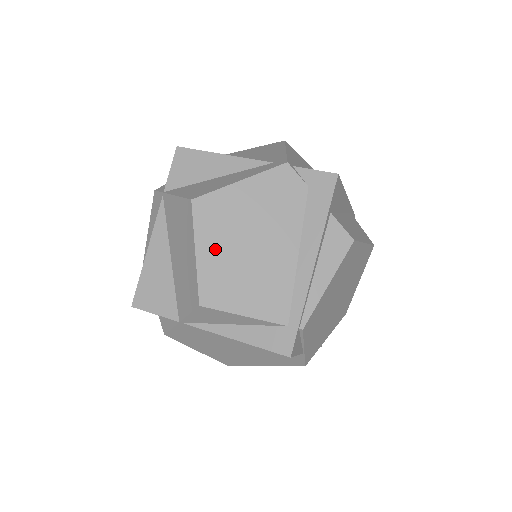
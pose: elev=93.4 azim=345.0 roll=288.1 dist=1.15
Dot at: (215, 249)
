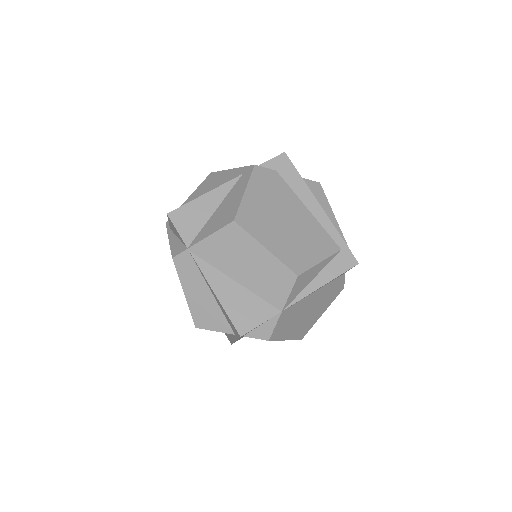
Dot at: (273, 238)
